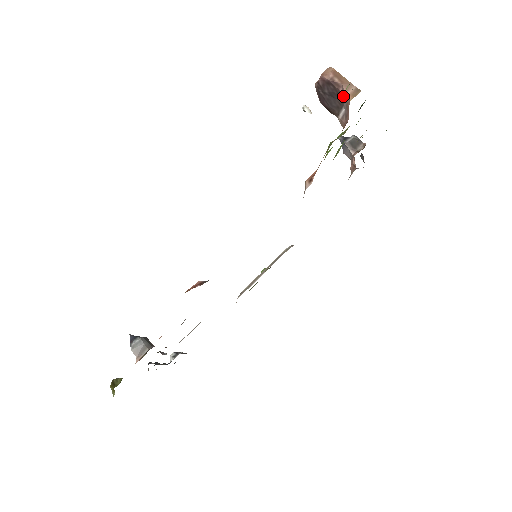
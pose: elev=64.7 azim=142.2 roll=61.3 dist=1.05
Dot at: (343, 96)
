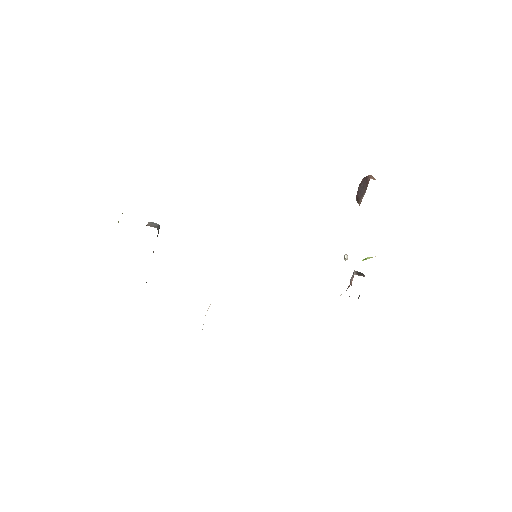
Dot at: (368, 183)
